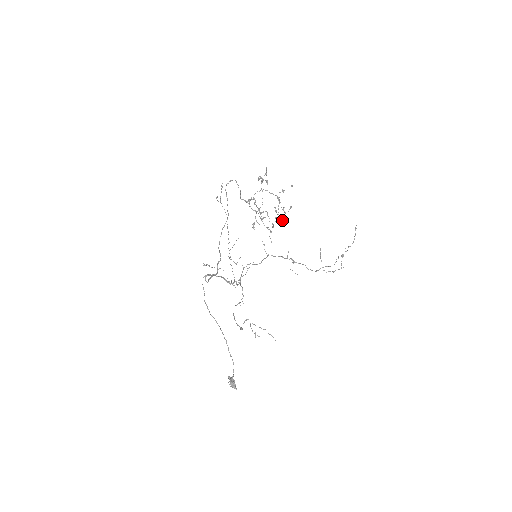
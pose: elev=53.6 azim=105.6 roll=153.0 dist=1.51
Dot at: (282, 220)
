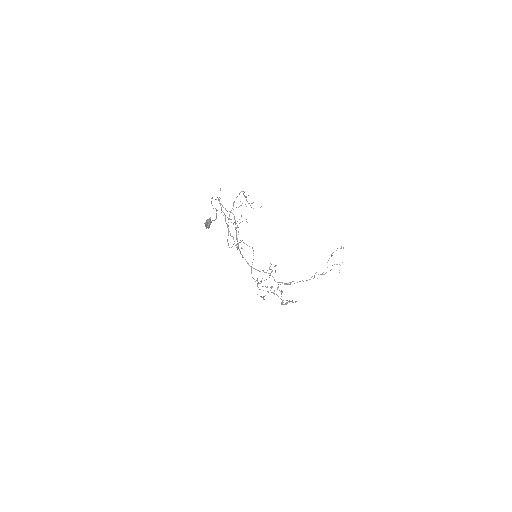
Dot at: occluded
